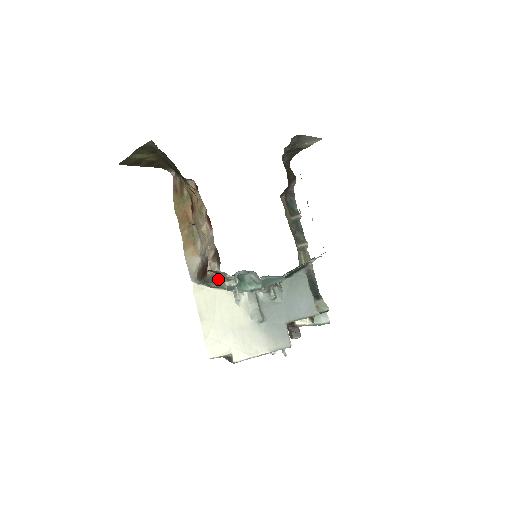
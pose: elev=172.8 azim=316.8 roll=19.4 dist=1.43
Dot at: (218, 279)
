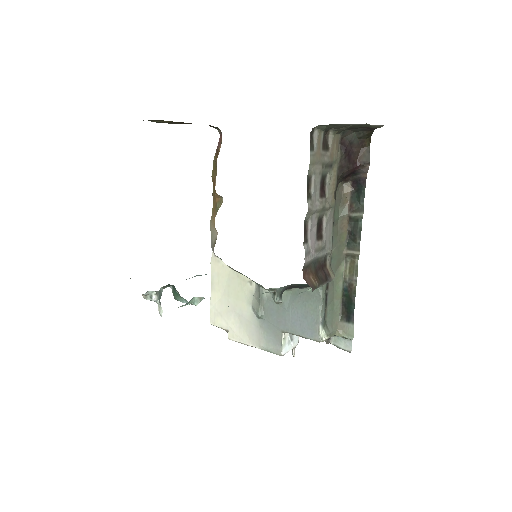
Dot at: occluded
